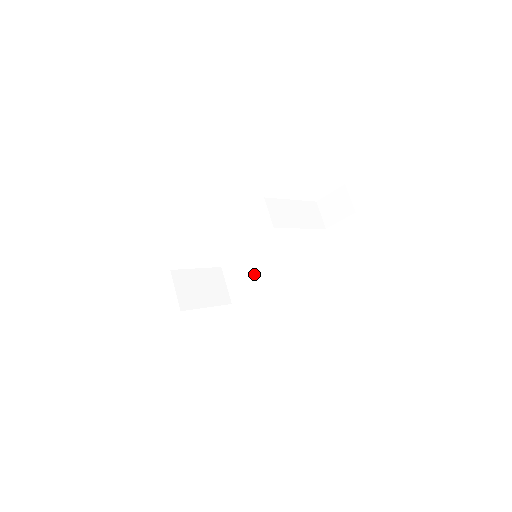
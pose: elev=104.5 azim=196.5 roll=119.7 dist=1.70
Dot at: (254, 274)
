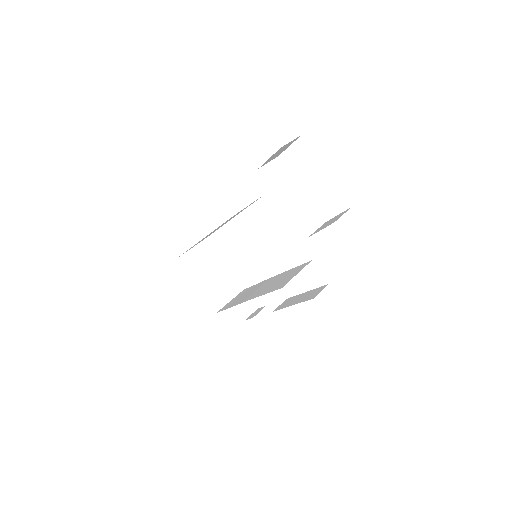
Dot at: (250, 293)
